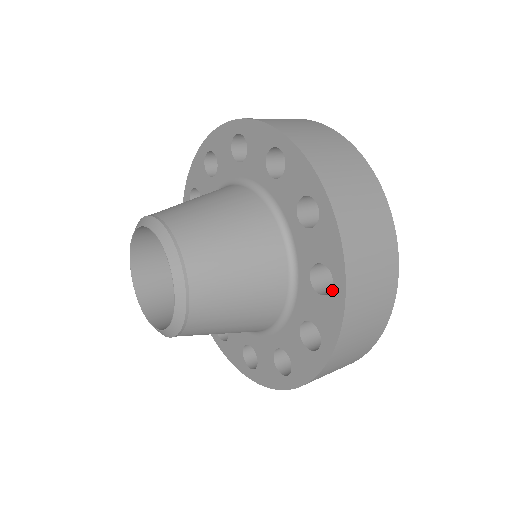
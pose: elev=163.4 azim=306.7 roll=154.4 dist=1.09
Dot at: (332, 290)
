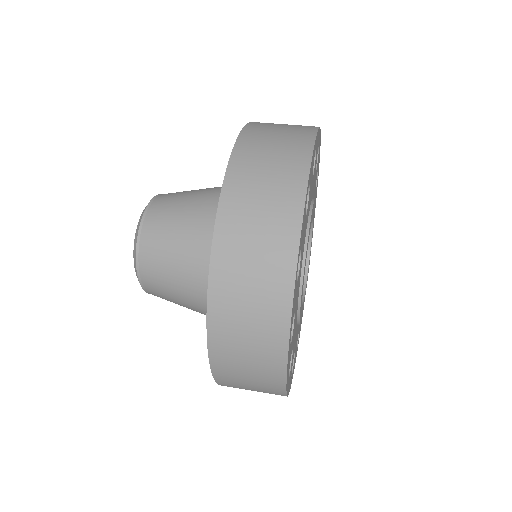
Dot at: occluded
